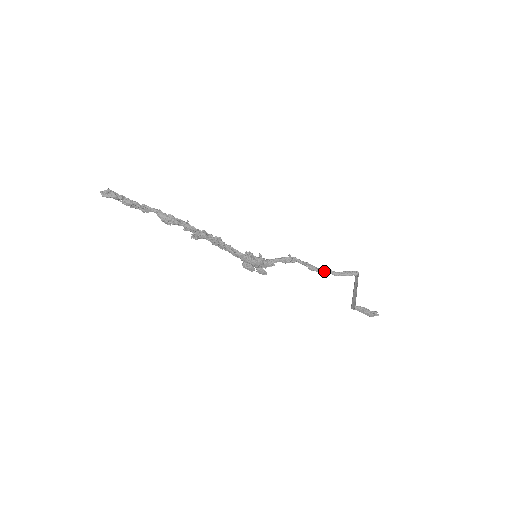
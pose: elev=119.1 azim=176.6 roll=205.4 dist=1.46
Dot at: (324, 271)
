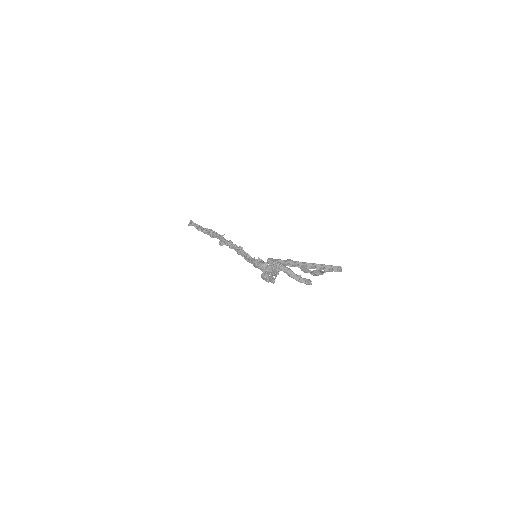
Dot at: (313, 271)
